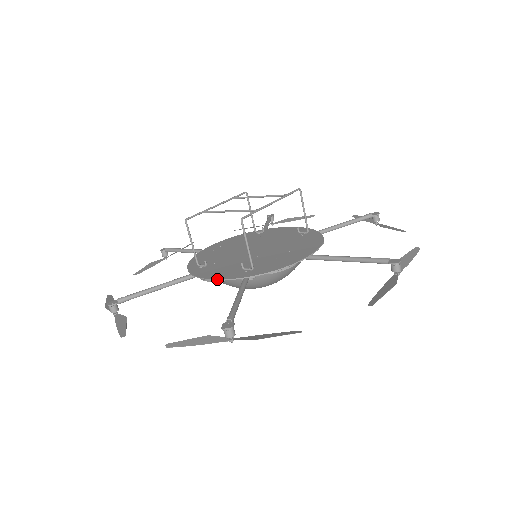
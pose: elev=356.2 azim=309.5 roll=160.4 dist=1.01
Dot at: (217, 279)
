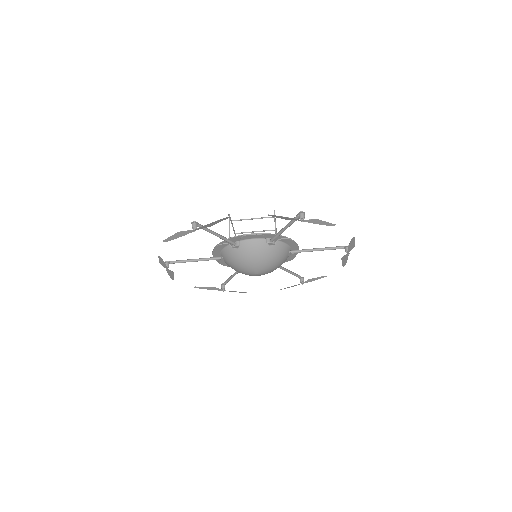
Dot at: (259, 233)
